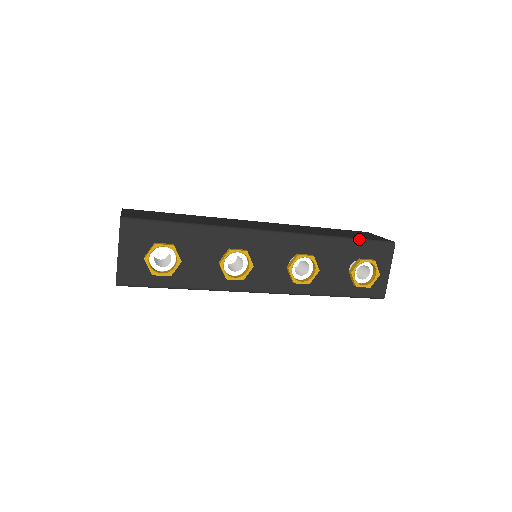
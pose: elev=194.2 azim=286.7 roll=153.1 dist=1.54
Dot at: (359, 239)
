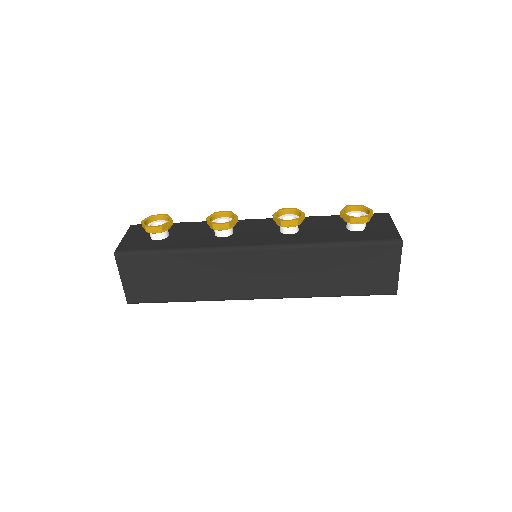
Dot at: occluded
